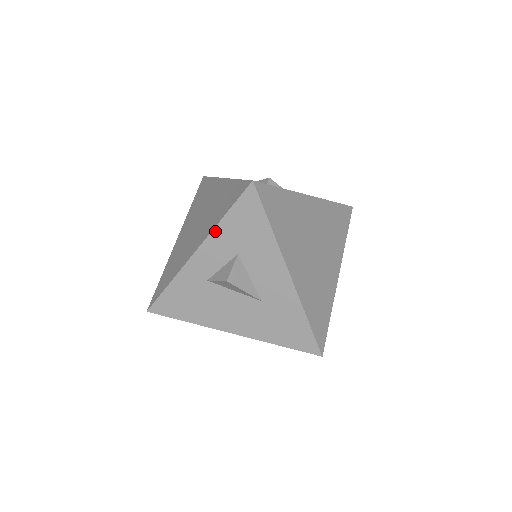
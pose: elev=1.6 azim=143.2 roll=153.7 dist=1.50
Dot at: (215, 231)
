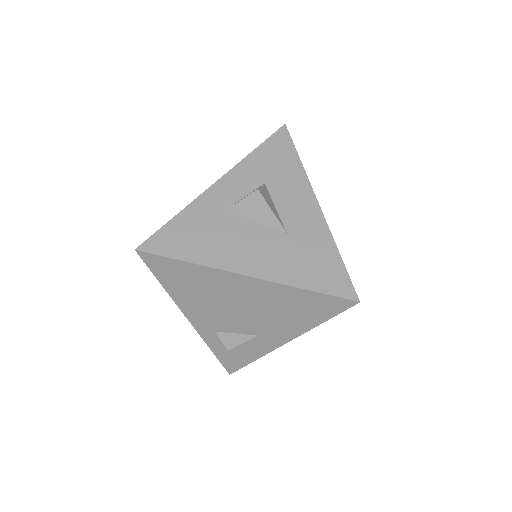
Dot at: (243, 162)
